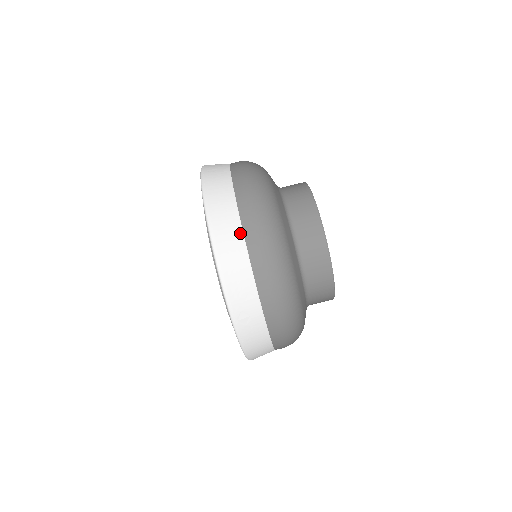
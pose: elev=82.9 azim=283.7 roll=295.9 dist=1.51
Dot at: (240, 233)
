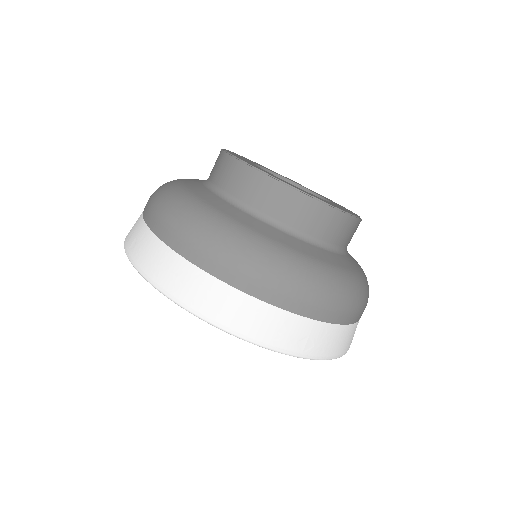
Dot at: (217, 283)
